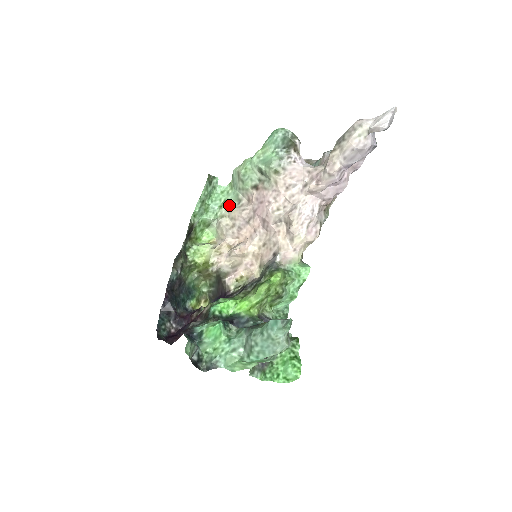
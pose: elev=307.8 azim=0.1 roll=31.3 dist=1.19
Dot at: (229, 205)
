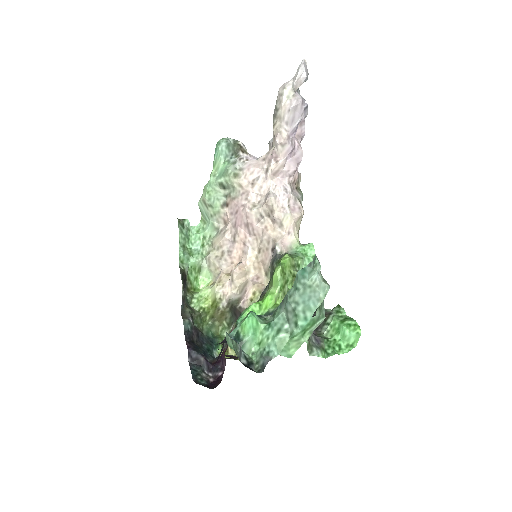
Dot at: (210, 240)
